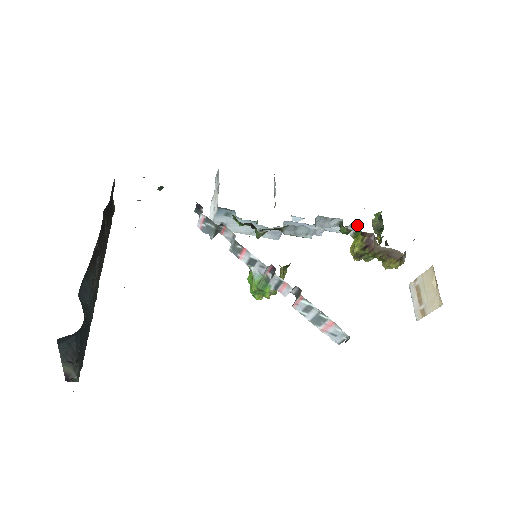
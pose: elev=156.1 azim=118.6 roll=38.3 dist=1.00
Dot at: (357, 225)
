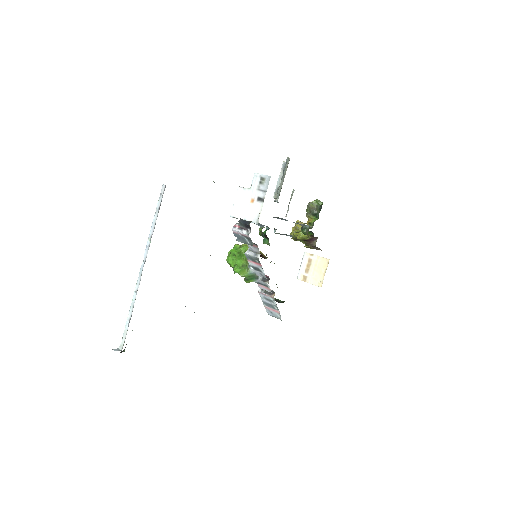
Dot at: (312, 226)
